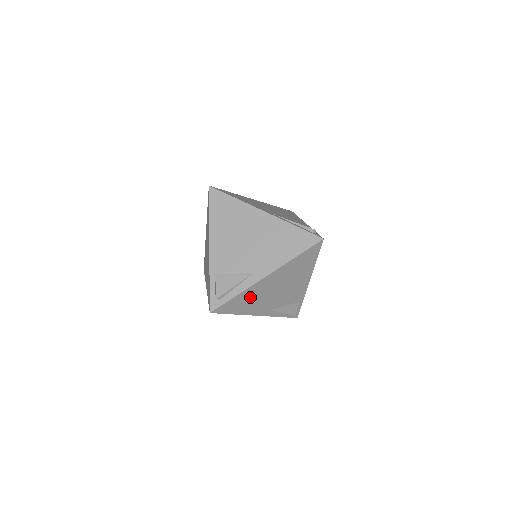
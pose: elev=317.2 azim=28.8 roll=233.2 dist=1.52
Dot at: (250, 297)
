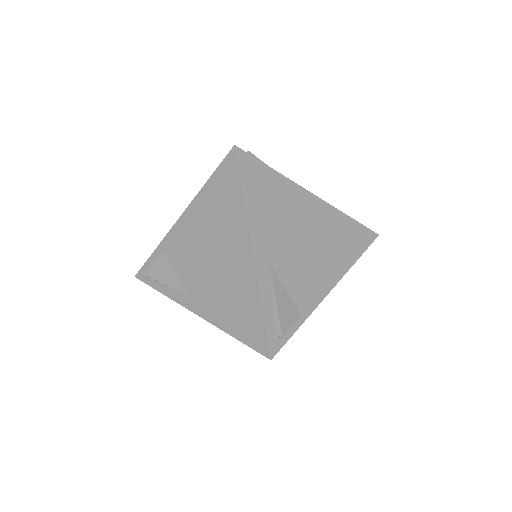
Dot at: occluded
